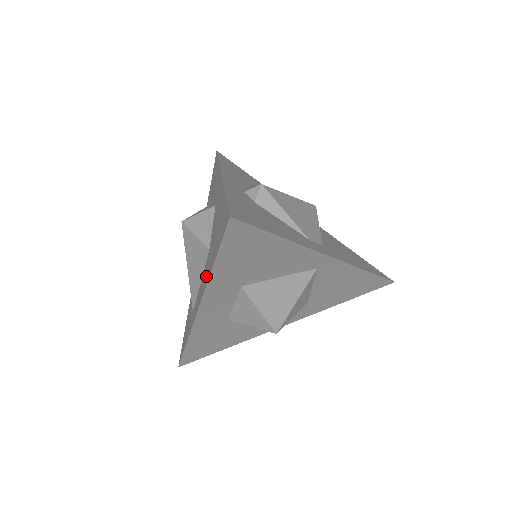
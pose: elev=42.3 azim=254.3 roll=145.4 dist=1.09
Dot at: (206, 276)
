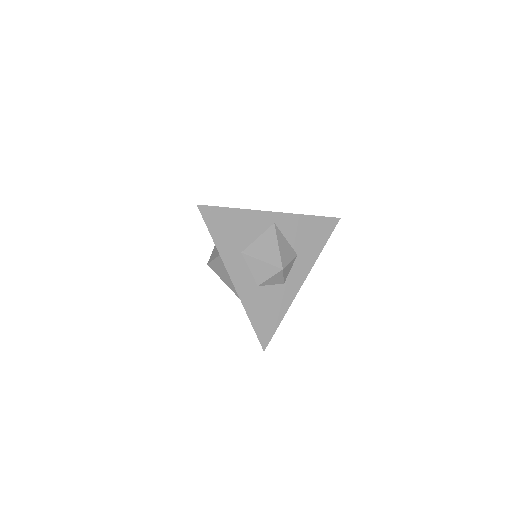
Dot at: occluded
